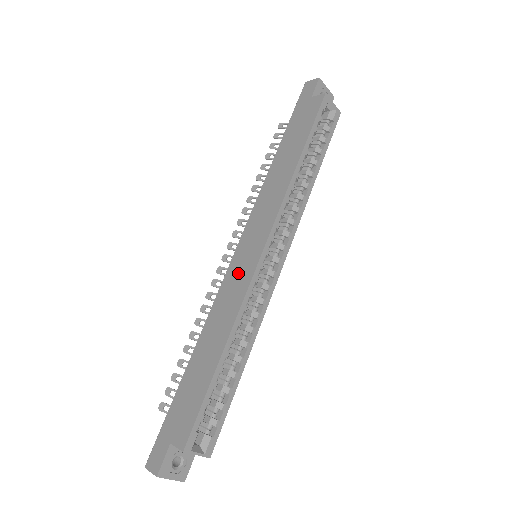
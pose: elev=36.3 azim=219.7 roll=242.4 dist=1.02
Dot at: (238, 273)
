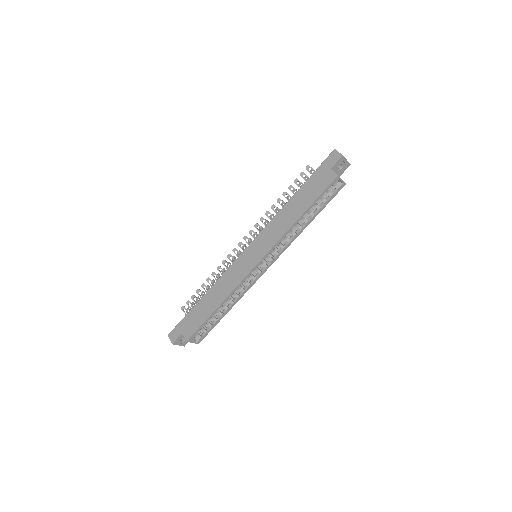
Dot at: (241, 266)
